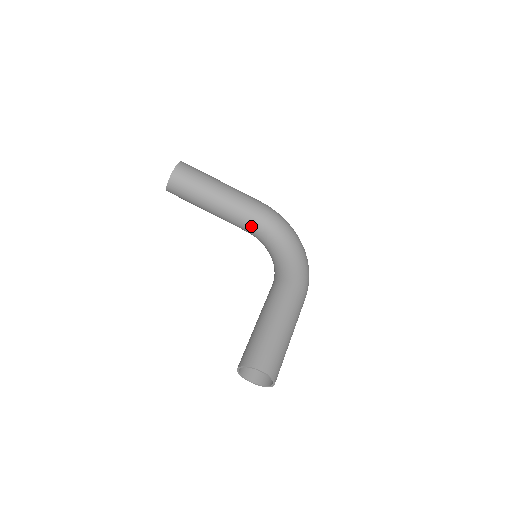
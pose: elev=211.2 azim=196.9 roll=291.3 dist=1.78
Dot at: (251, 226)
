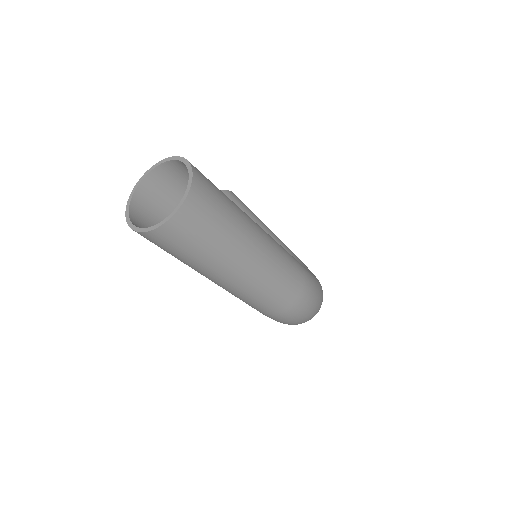
Dot at: occluded
